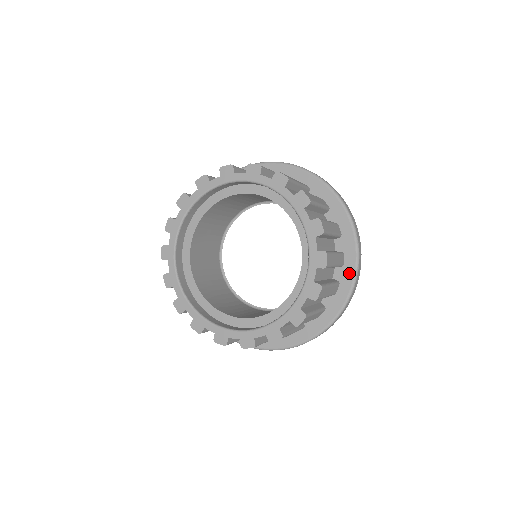
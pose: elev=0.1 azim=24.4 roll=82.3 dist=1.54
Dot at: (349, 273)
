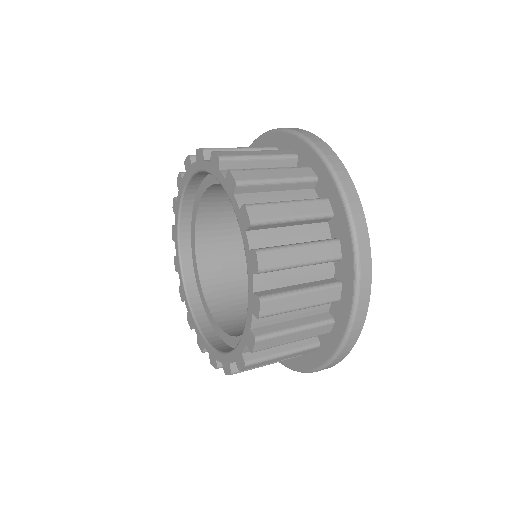
Dot at: (348, 269)
